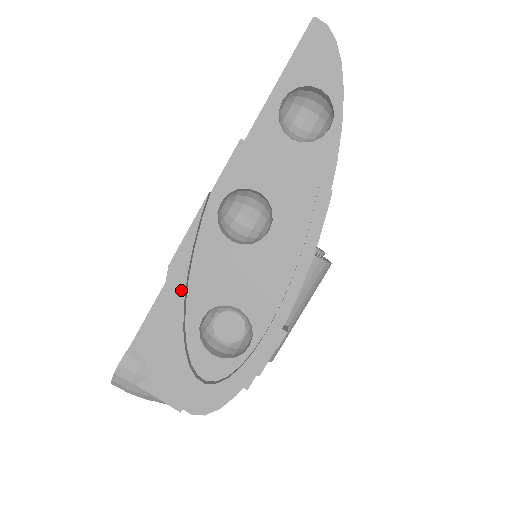
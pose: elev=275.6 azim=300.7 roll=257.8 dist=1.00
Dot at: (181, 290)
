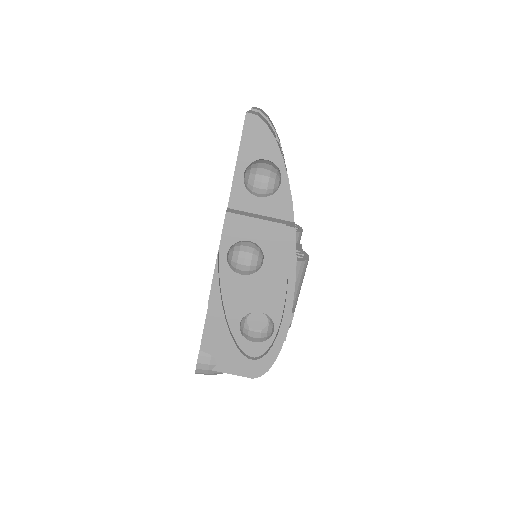
Dot at: (221, 313)
